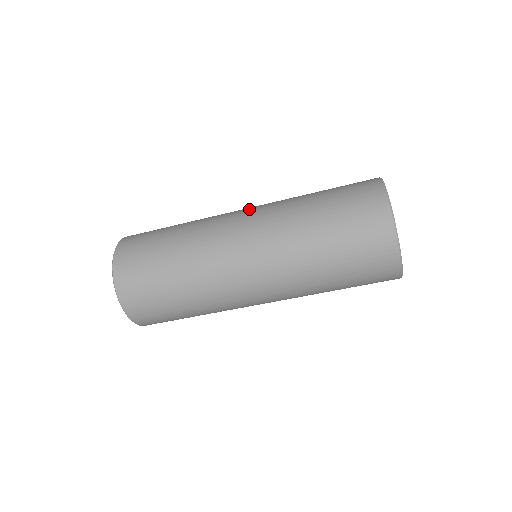
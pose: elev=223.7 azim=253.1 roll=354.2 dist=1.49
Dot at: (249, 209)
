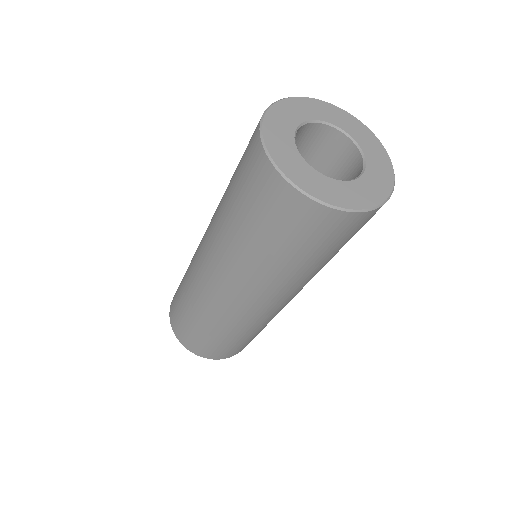
Dot at: (205, 256)
